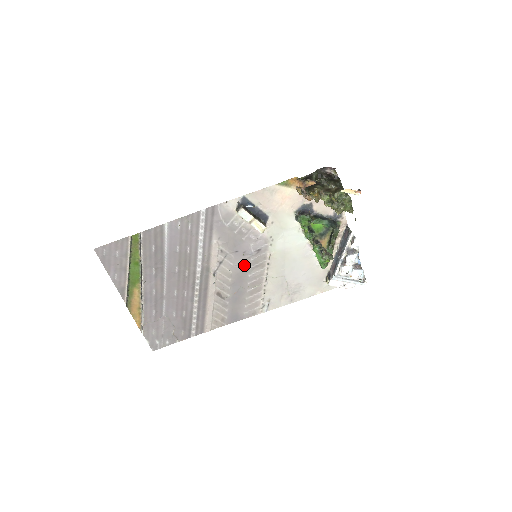
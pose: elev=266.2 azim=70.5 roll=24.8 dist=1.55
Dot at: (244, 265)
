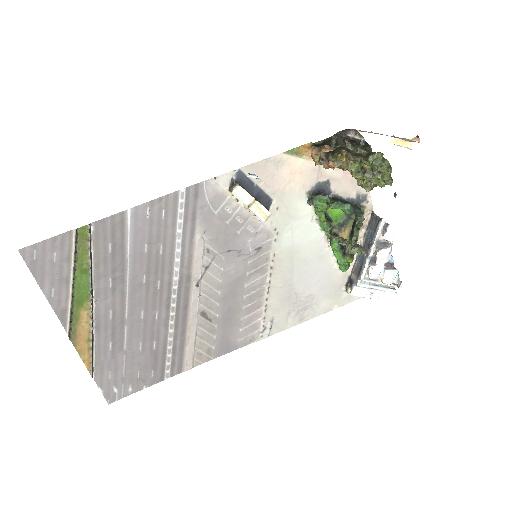
Dot at: (239, 270)
